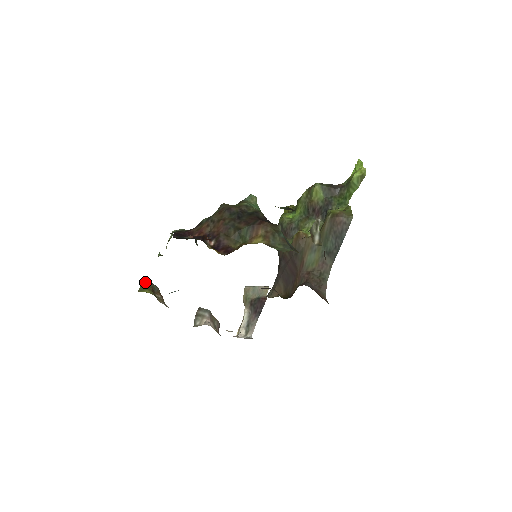
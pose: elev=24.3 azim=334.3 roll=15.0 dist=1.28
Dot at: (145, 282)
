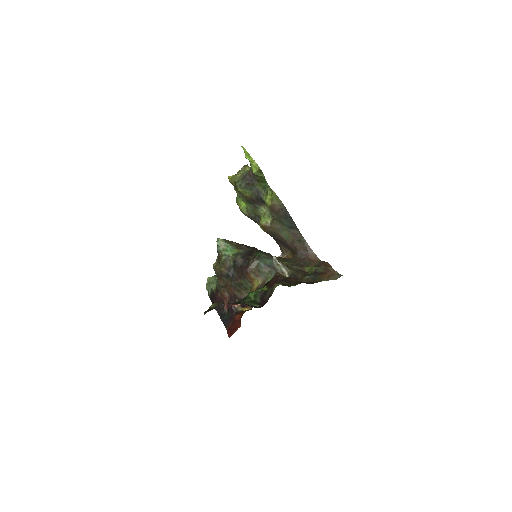
Dot at: occluded
